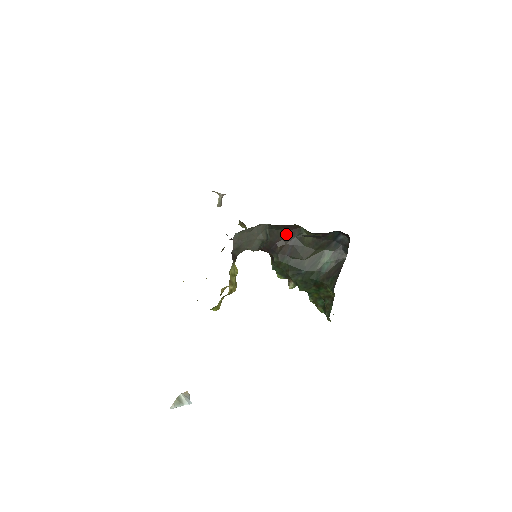
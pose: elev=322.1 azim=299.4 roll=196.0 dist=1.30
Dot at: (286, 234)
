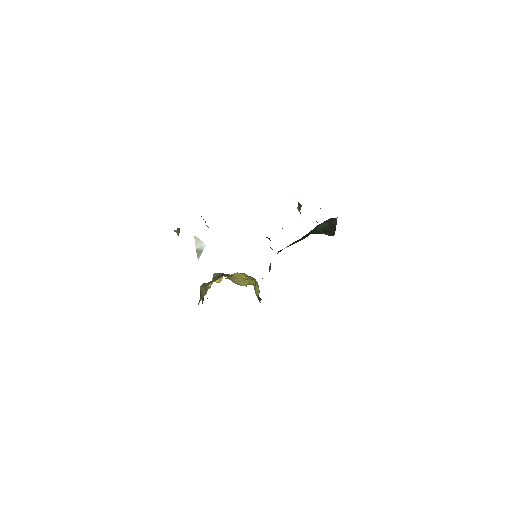
Dot at: occluded
